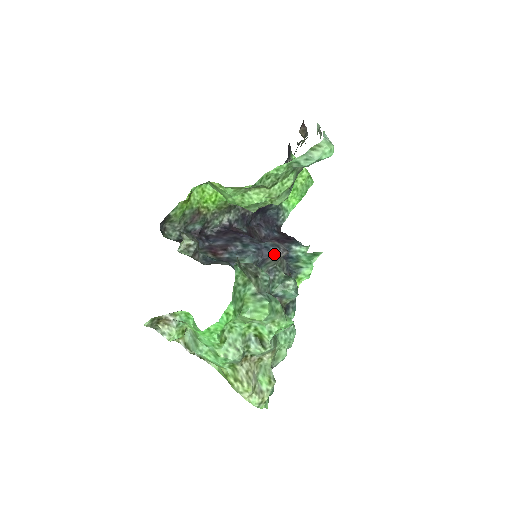
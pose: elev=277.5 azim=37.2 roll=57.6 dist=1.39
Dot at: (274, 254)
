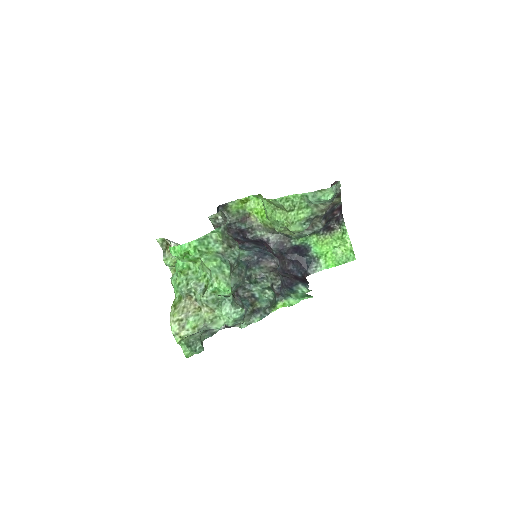
Dot at: (267, 260)
